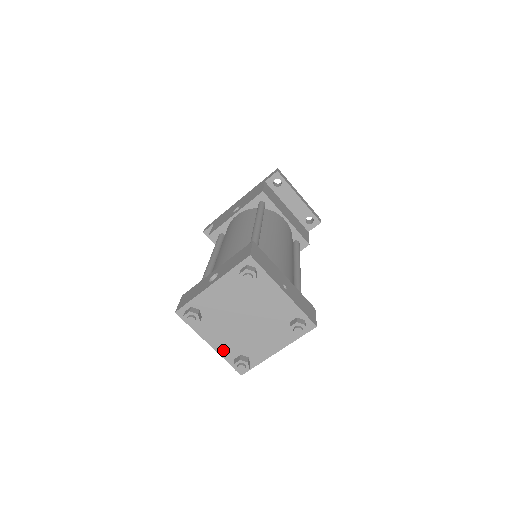
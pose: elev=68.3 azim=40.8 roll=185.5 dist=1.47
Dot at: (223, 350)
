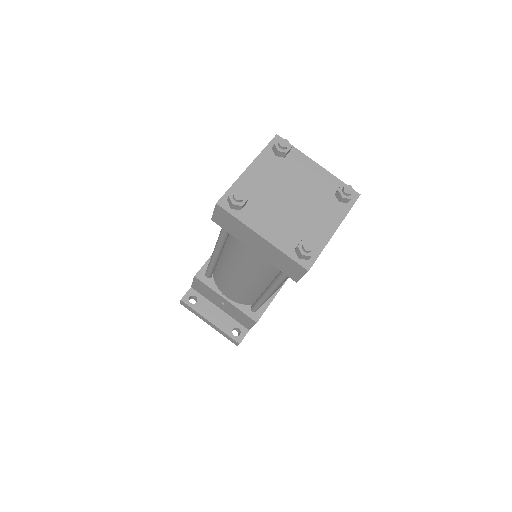
Dot at: (279, 241)
